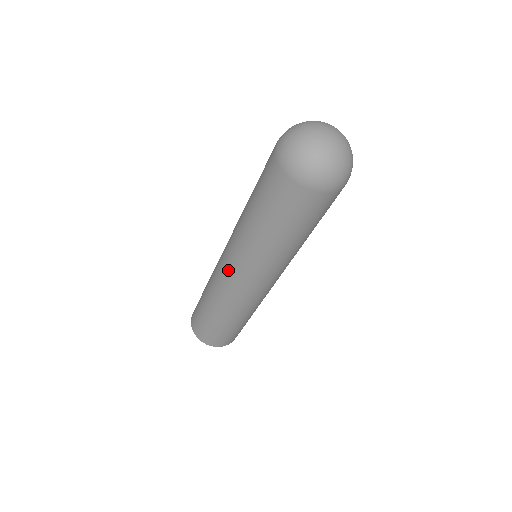
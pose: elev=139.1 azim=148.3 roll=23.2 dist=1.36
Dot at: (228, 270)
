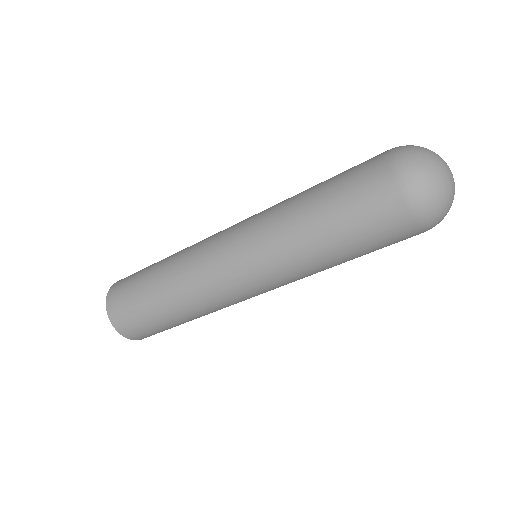
Dot at: (255, 294)
